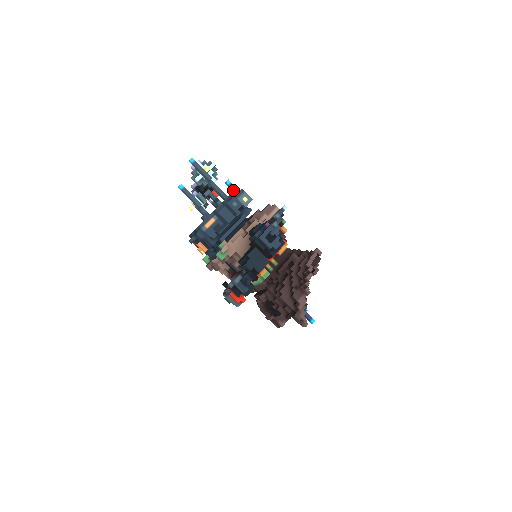
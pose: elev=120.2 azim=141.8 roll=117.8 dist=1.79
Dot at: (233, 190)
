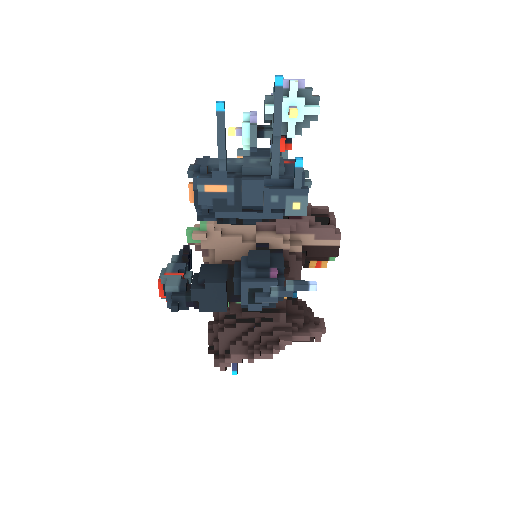
Dot at: (294, 178)
